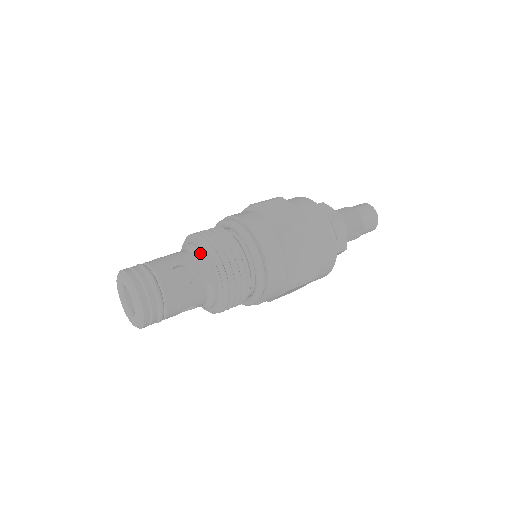
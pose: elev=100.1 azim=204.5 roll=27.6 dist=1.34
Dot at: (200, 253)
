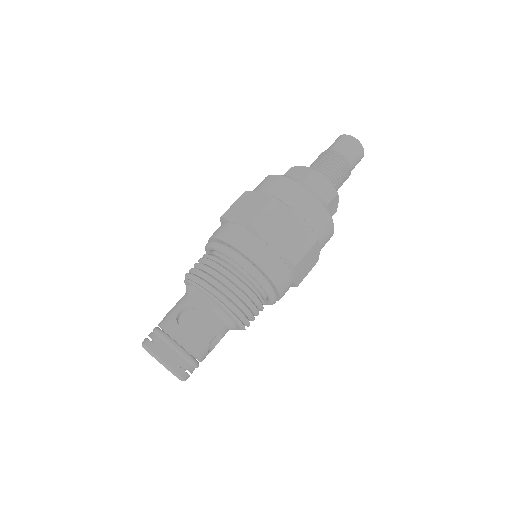
Dot at: (194, 289)
